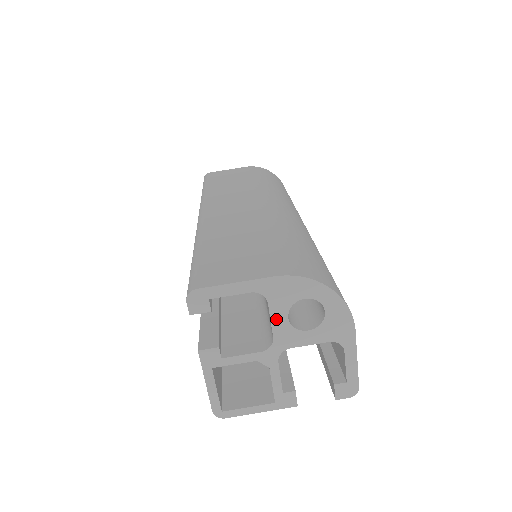
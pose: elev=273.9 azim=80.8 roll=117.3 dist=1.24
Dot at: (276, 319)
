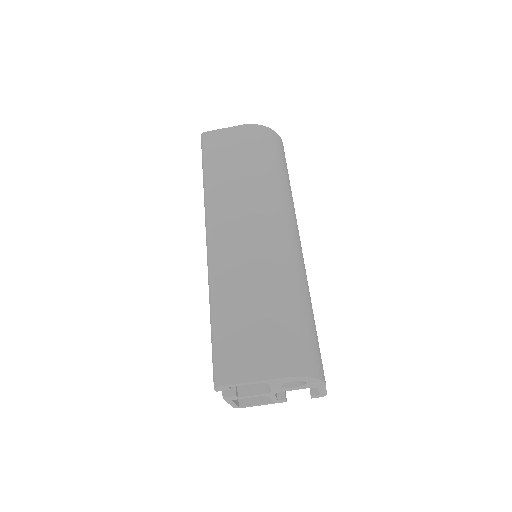
Dot at: (273, 387)
